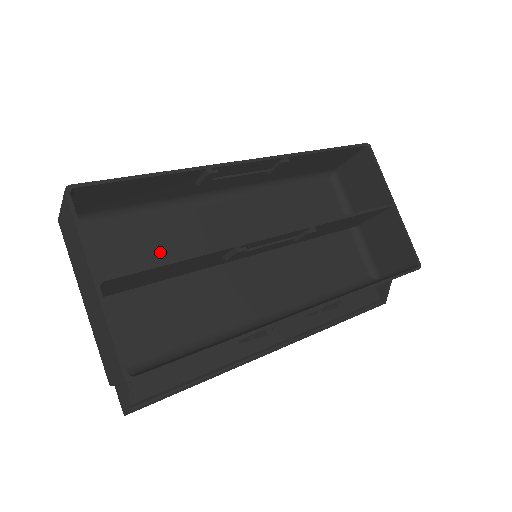
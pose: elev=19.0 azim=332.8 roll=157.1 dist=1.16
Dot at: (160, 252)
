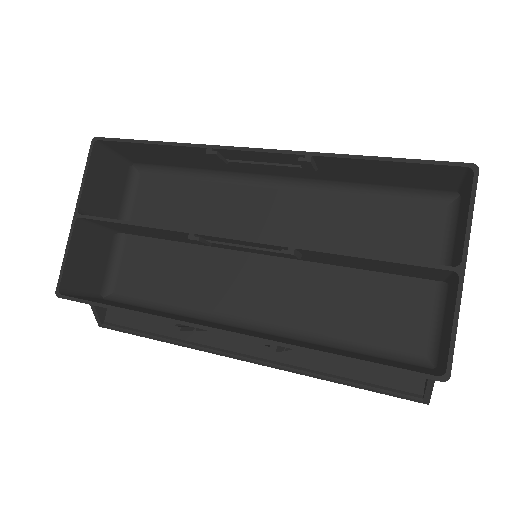
Dot at: (189, 216)
